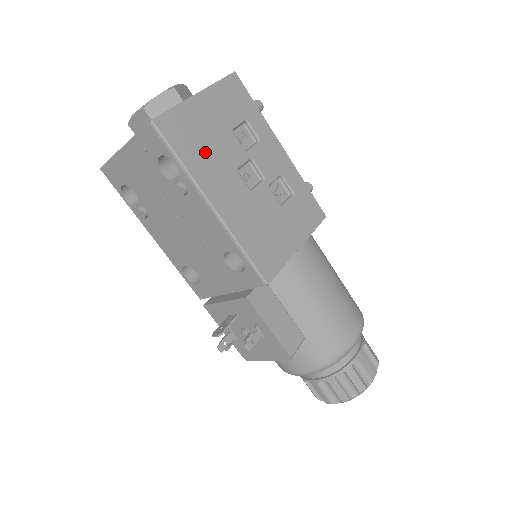
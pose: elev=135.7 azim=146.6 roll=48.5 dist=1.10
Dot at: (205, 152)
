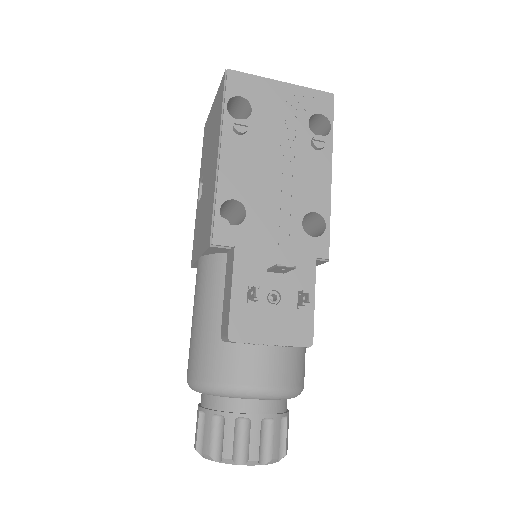
Dot at: occluded
